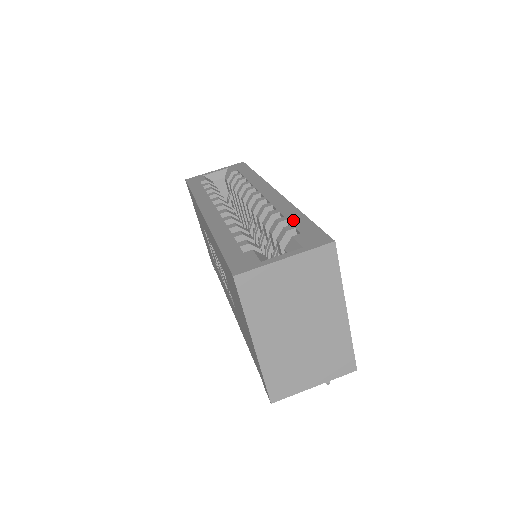
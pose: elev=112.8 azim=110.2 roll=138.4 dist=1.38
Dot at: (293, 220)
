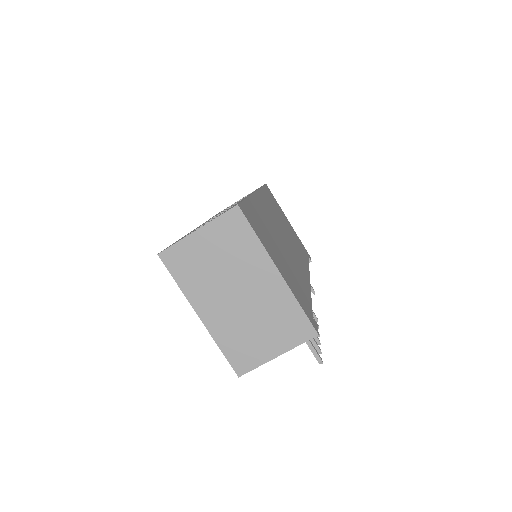
Dot at: occluded
